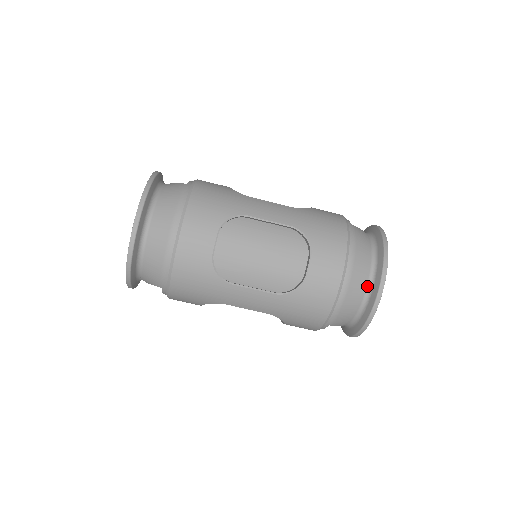
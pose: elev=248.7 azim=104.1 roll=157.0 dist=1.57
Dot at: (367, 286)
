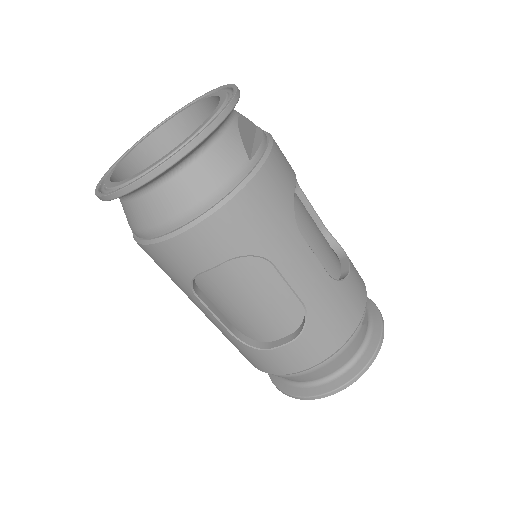
Dot at: (312, 380)
